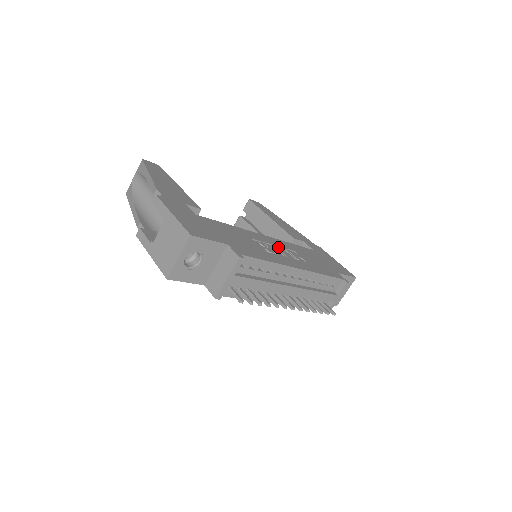
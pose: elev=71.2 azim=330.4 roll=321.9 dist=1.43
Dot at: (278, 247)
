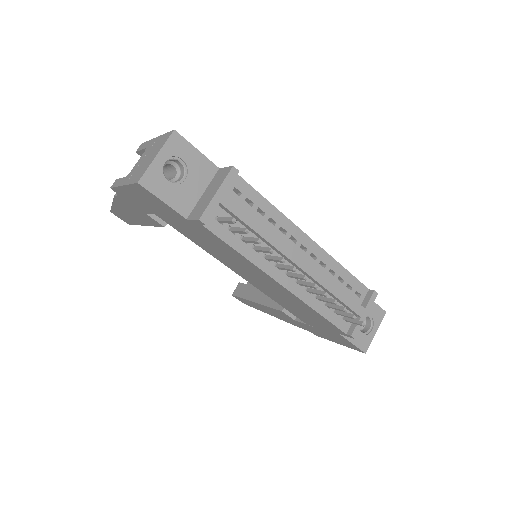
Dot at: occluded
